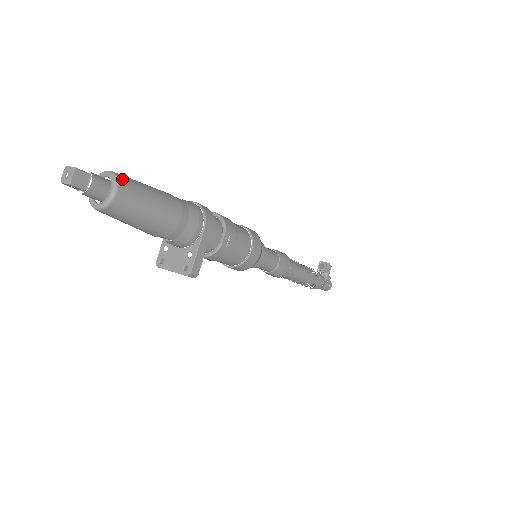
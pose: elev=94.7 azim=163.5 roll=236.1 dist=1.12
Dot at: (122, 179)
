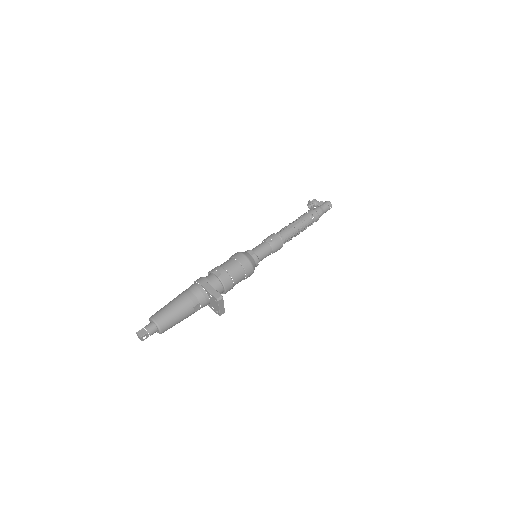
Dot at: (152, 316)
